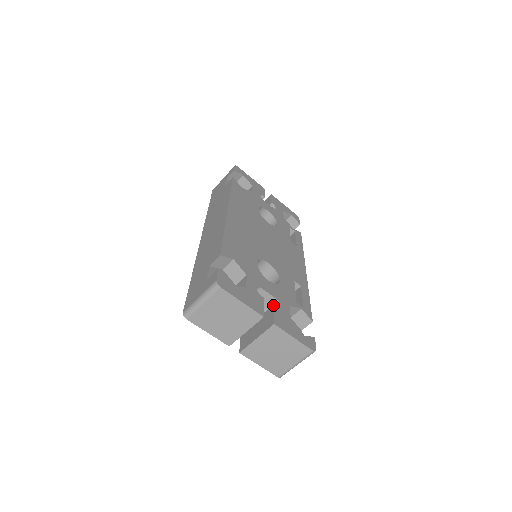
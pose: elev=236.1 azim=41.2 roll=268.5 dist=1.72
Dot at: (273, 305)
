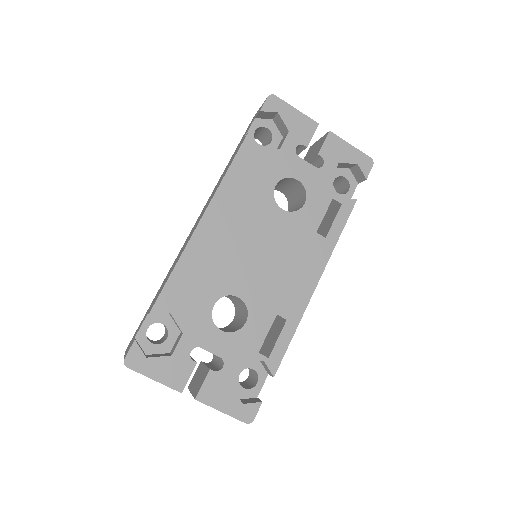
Dot at: (209, 370)
